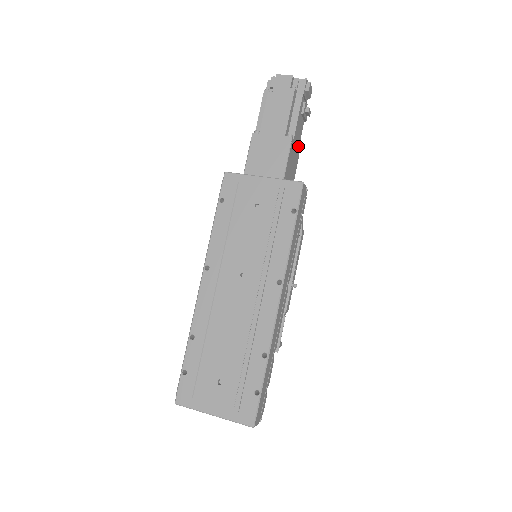
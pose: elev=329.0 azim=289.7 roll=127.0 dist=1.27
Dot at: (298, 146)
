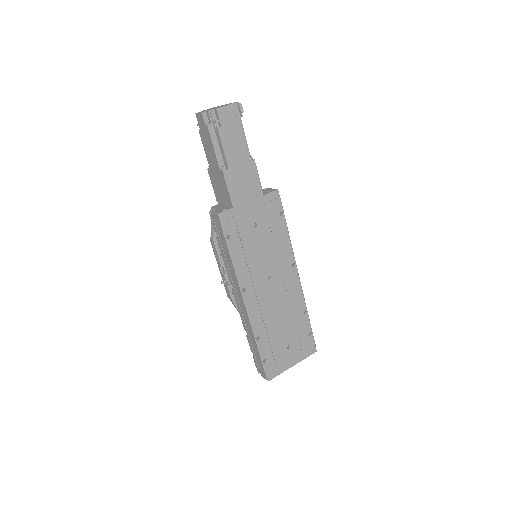
Dot at: occluded
